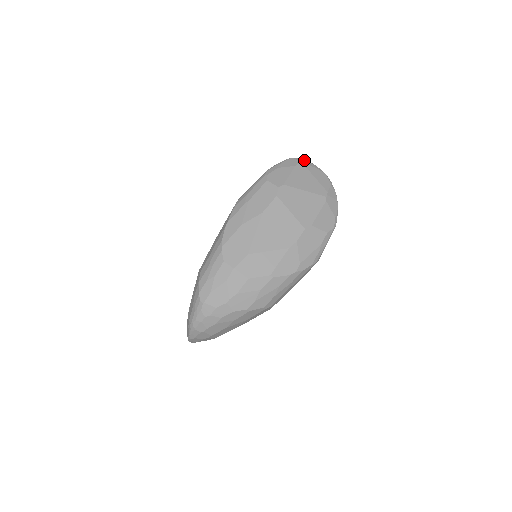
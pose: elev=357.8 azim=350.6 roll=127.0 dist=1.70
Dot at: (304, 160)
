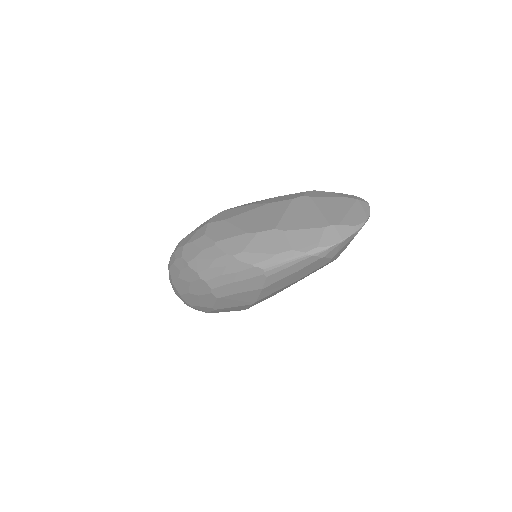
Dot at: (365, 202)
